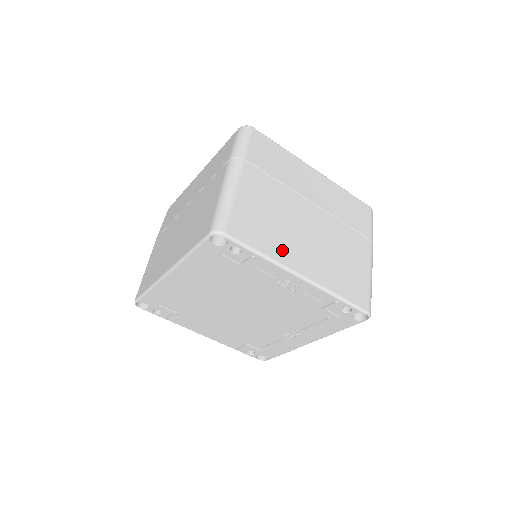
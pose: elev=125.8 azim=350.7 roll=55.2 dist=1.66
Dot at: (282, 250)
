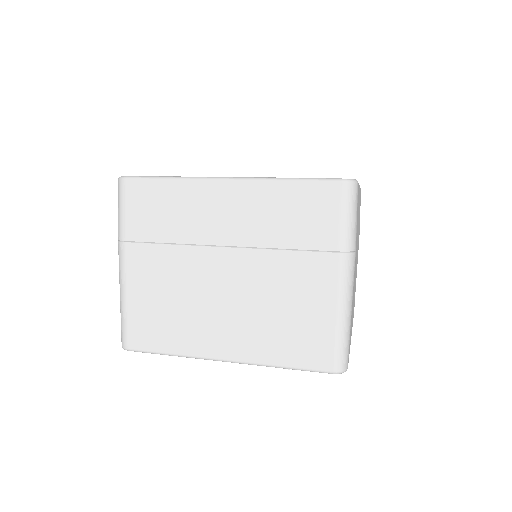
Dot at: (193, 339)
